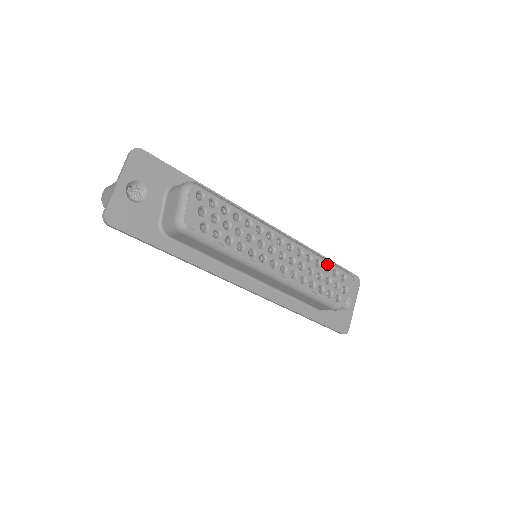
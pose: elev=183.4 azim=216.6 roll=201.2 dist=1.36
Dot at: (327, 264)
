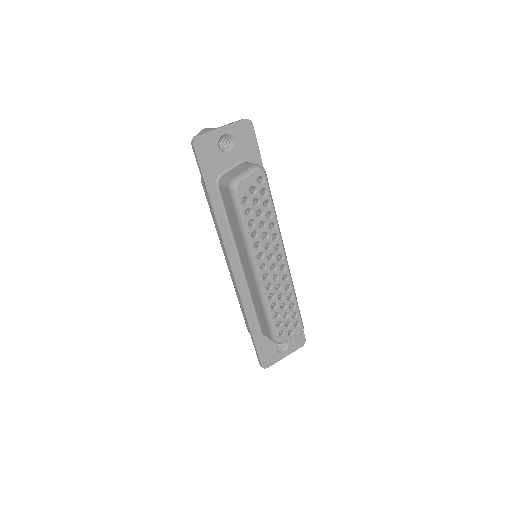
Dot at: (295, 304)
